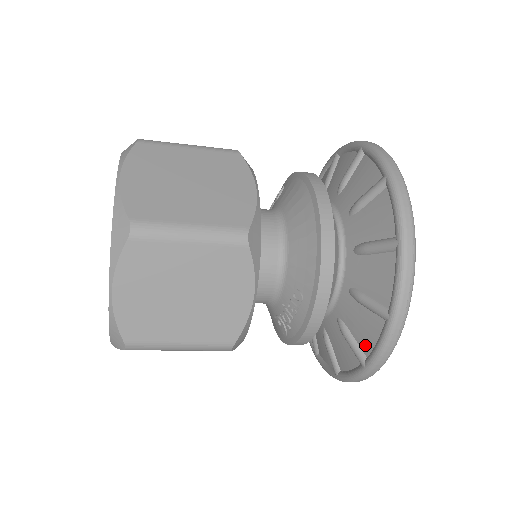
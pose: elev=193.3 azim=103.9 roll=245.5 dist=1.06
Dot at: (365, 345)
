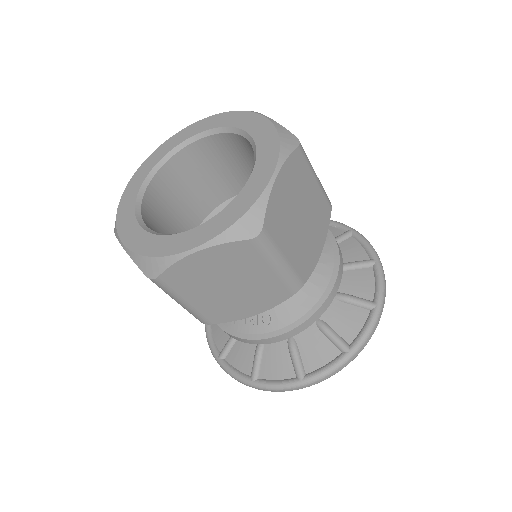
Dot at: (266, 372)
